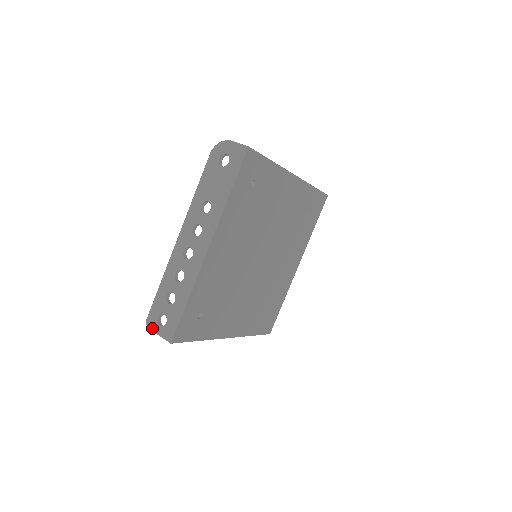
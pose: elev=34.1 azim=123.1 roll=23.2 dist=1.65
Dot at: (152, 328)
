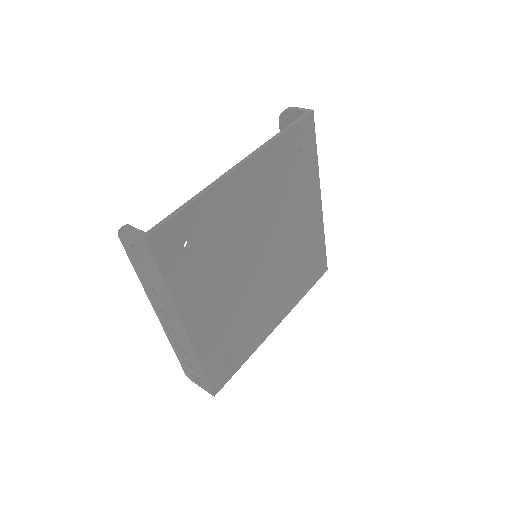
Dot at: occluded
